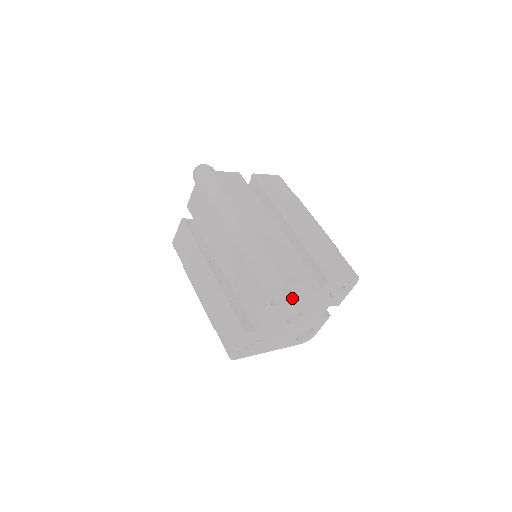
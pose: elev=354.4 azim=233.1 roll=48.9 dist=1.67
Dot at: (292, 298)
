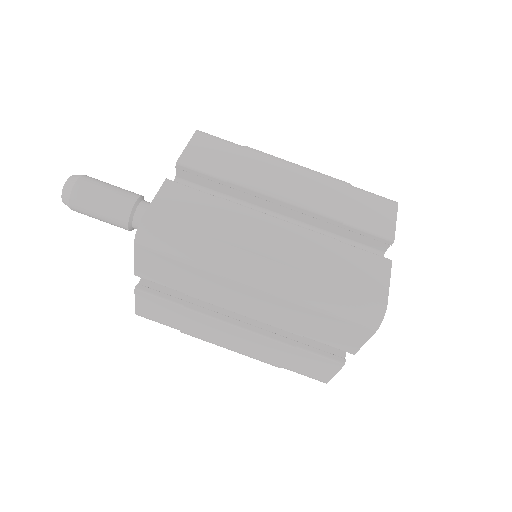
Dot at: occluded
